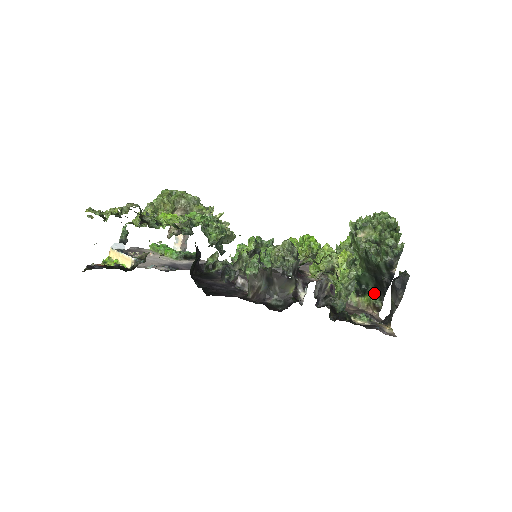
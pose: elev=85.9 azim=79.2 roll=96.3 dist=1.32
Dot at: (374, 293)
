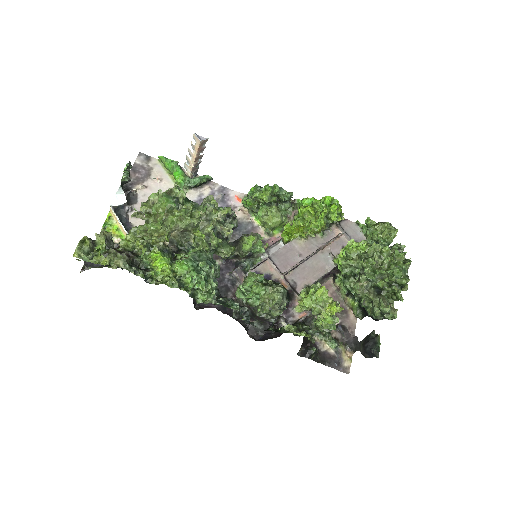
Dot at: (360, 307)
